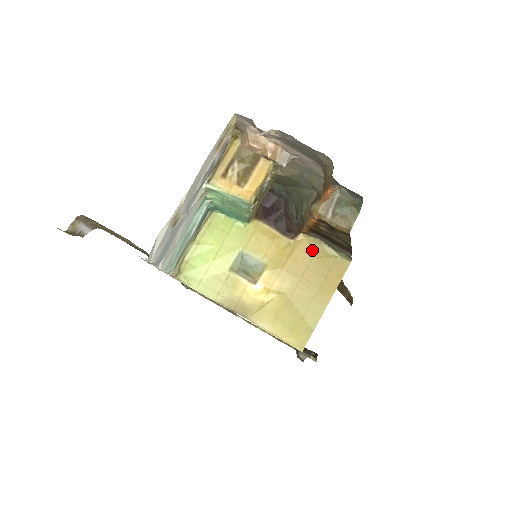
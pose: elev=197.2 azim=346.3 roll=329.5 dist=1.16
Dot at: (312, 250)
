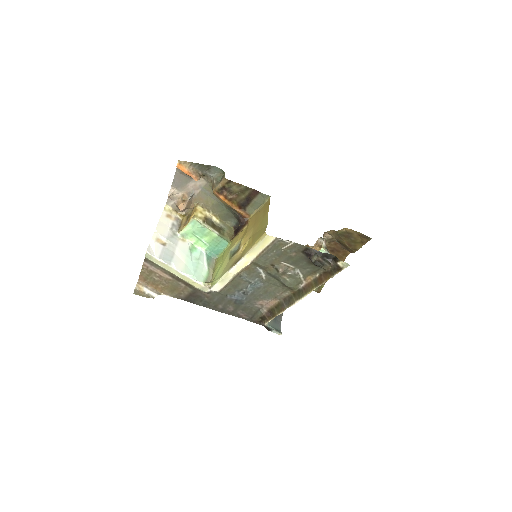
Dot at: (255, 215)
